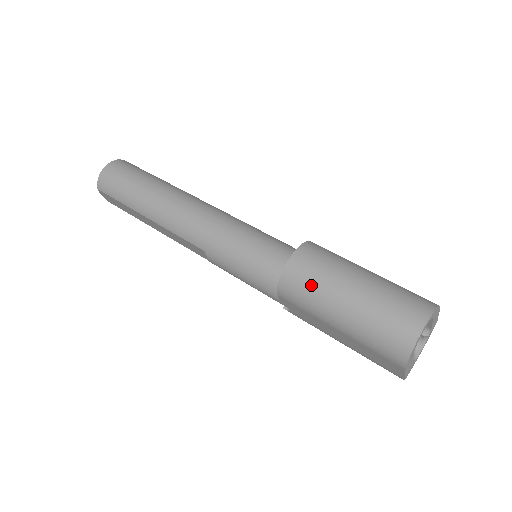
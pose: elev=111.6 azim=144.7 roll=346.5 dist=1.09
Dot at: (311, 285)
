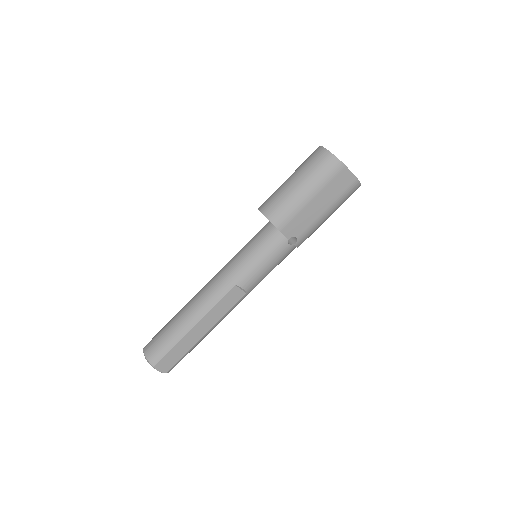
Dot at: (280, 202)
